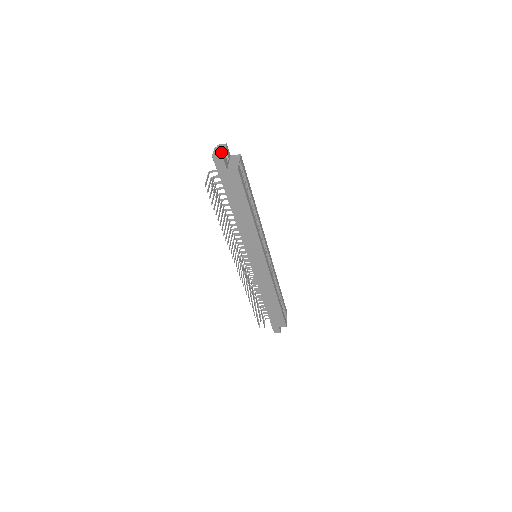
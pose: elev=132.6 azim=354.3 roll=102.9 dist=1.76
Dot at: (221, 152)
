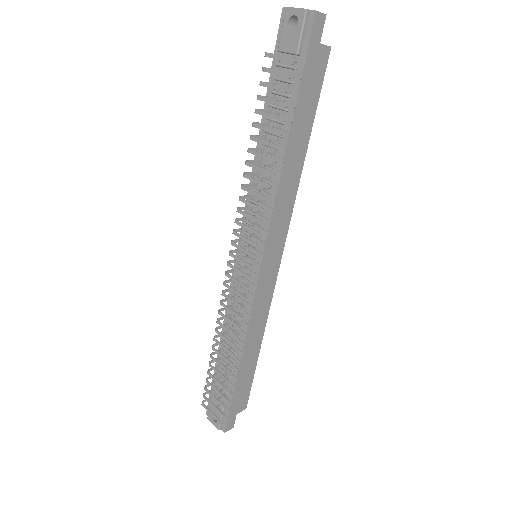
Dot at: occluded
